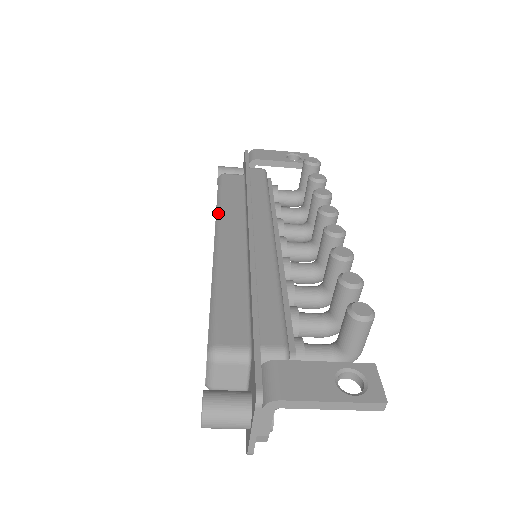
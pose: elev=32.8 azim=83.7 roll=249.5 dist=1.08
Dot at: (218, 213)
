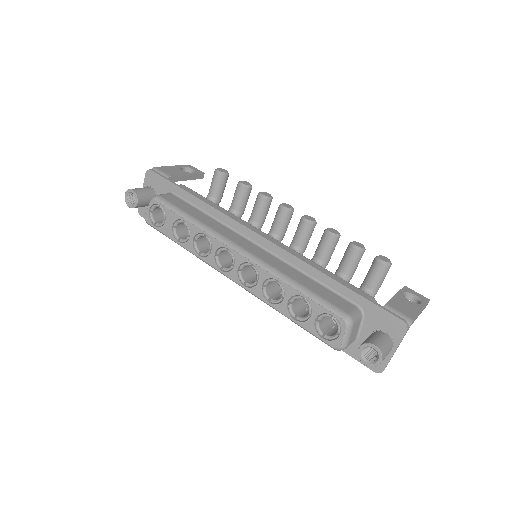
Dot at: (209, 230)
